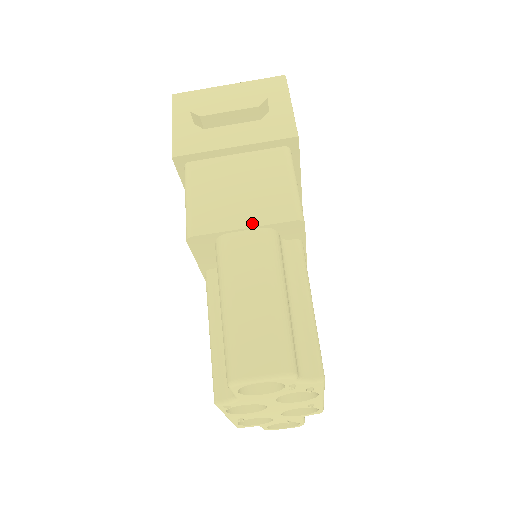
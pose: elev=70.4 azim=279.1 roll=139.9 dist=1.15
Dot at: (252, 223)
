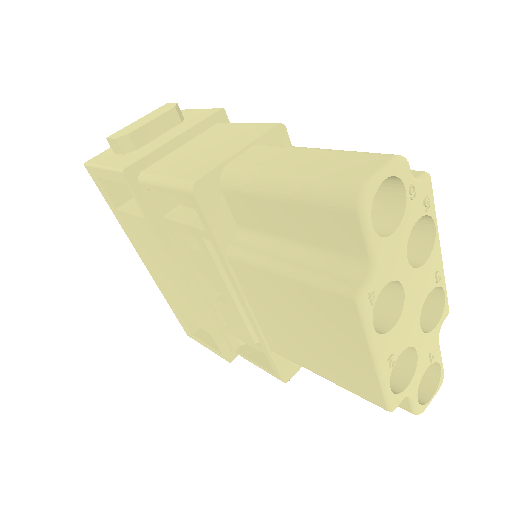
Dot at: (243, 146)
